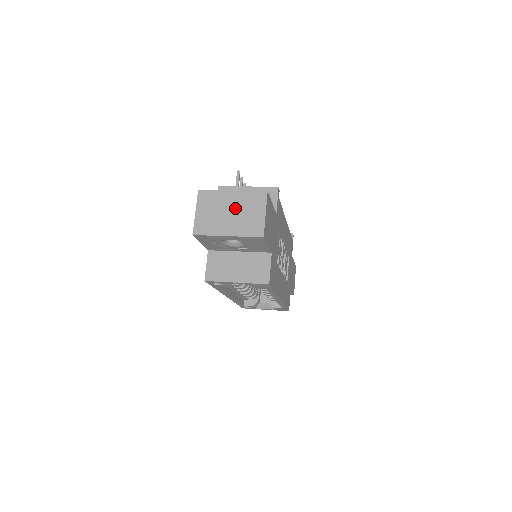
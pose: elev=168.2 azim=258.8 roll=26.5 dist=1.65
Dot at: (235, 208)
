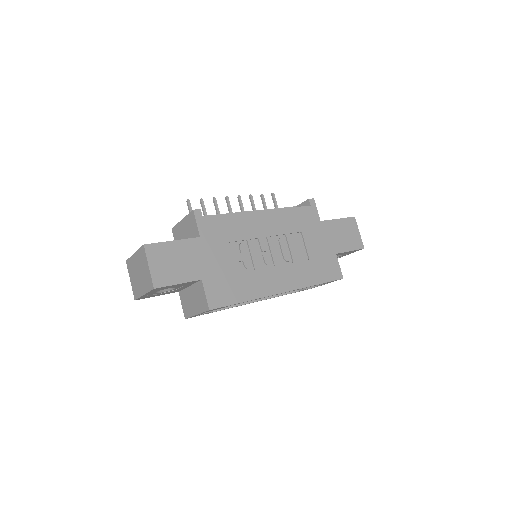
Dot at: (139, 269)
